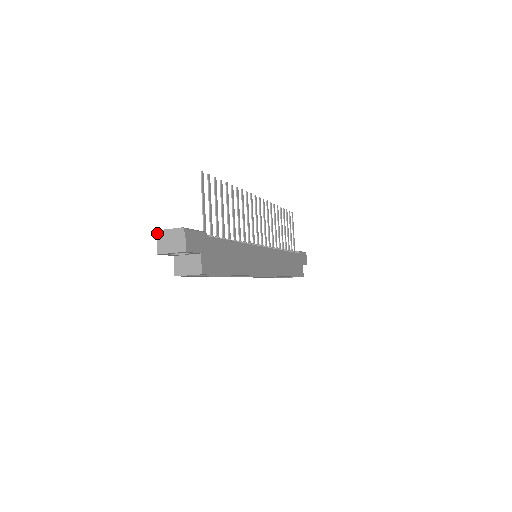
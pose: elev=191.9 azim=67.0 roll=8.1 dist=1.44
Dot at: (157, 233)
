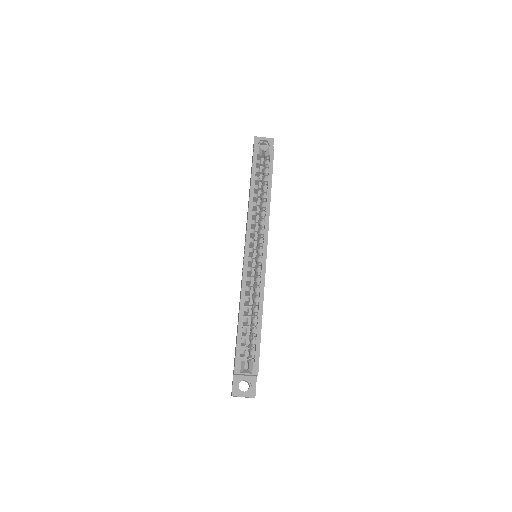
Dot at: occluded
